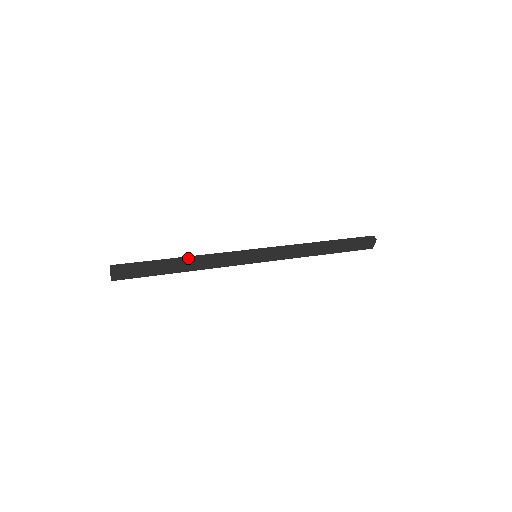
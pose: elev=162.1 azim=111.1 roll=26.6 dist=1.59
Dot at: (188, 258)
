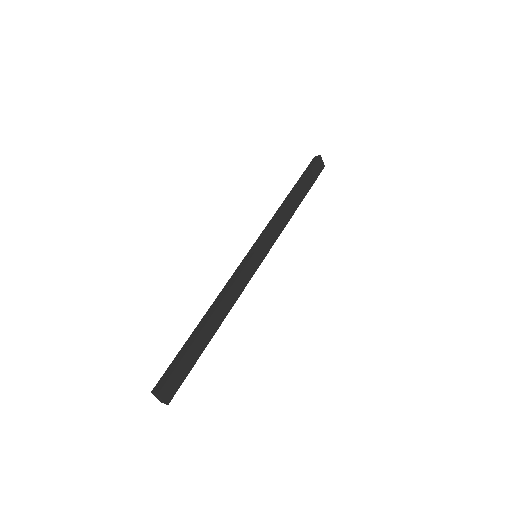
Dot at: (208, 313)
